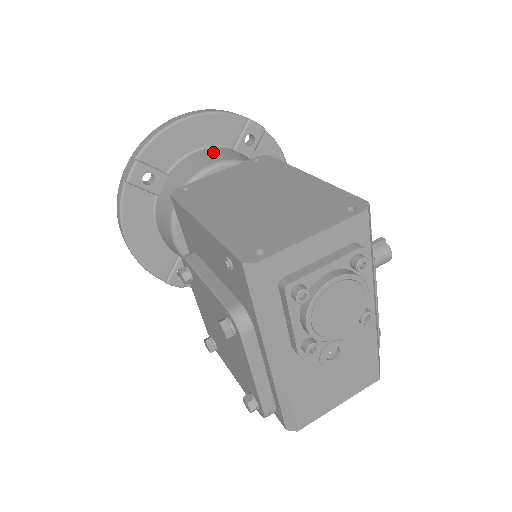
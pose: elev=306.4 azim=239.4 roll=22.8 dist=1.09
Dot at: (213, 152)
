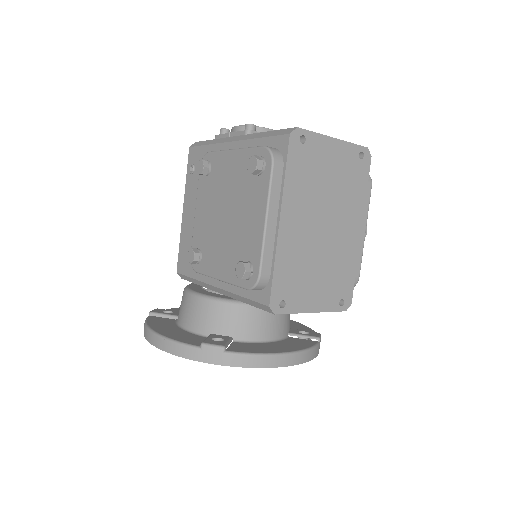
Dot at: occluded
